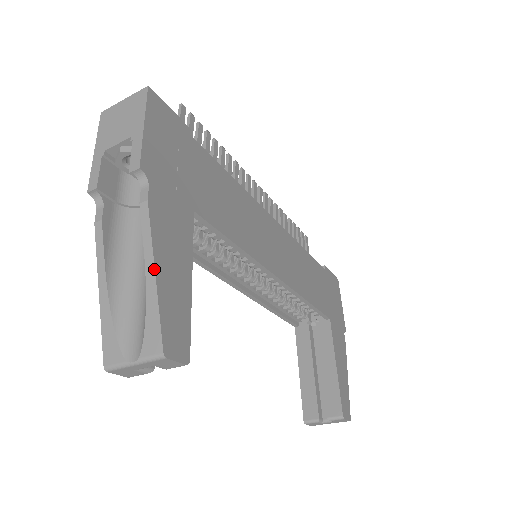
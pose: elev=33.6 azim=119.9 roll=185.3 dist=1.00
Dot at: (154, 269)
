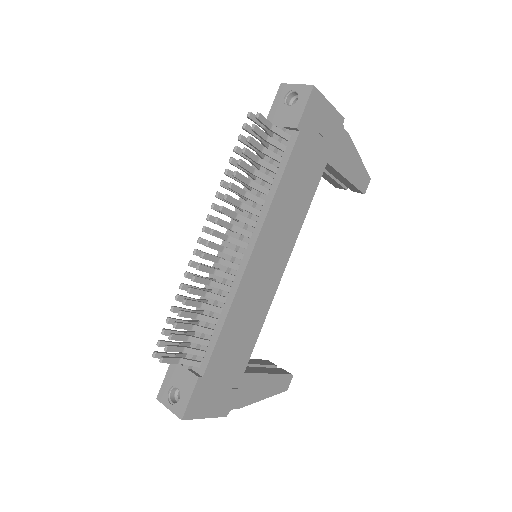
Dot at: occluded
